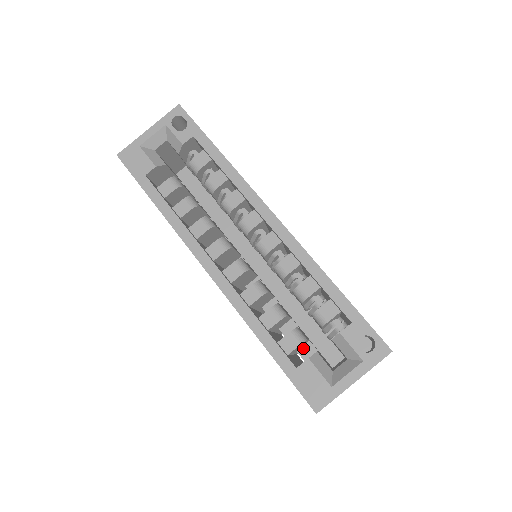
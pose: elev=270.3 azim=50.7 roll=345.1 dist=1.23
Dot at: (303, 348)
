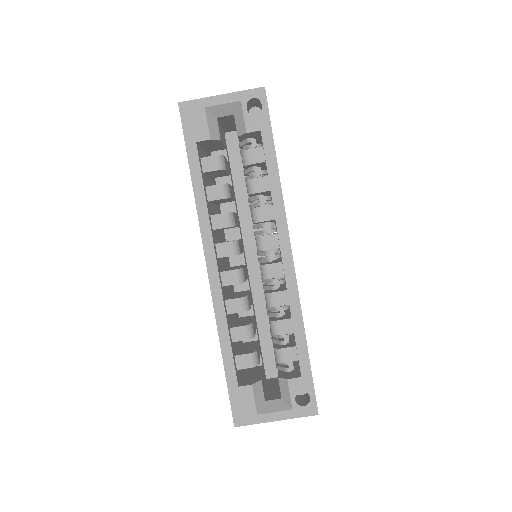
Dot at: occluded
